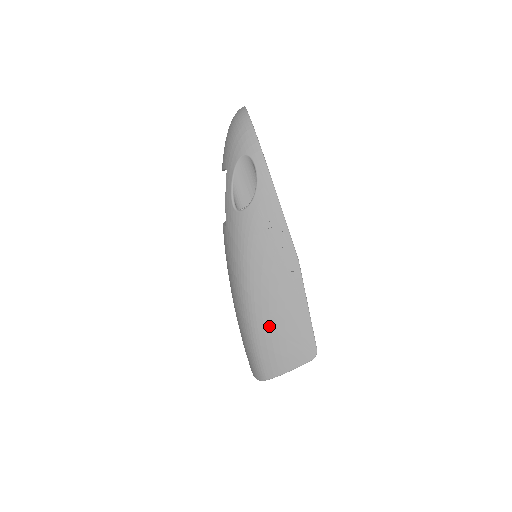
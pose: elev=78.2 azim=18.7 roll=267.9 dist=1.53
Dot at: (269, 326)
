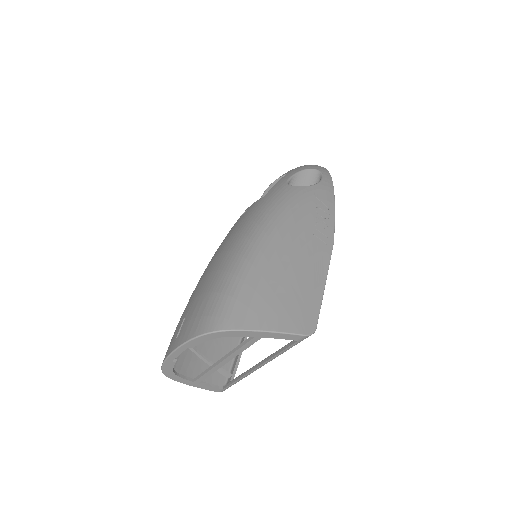
Dot at: (274, 270)
